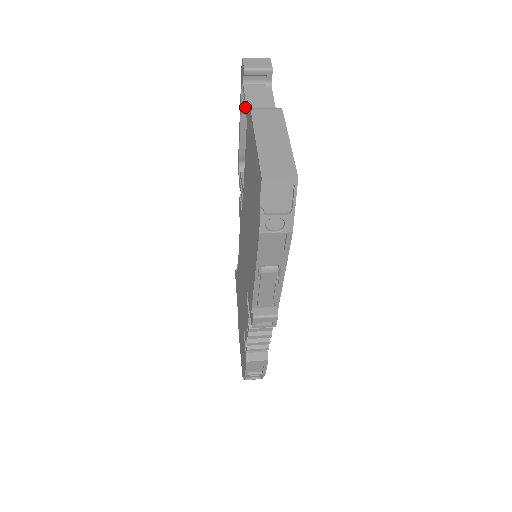
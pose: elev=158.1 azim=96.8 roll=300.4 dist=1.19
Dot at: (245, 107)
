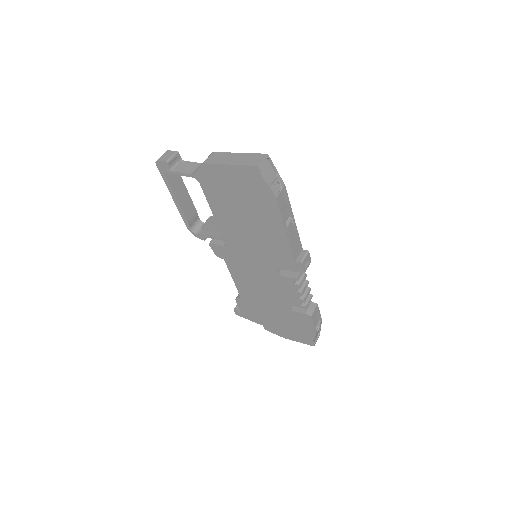
Dot at: occluded
